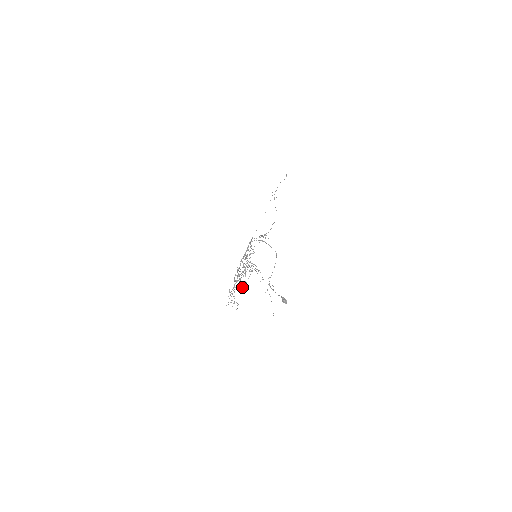
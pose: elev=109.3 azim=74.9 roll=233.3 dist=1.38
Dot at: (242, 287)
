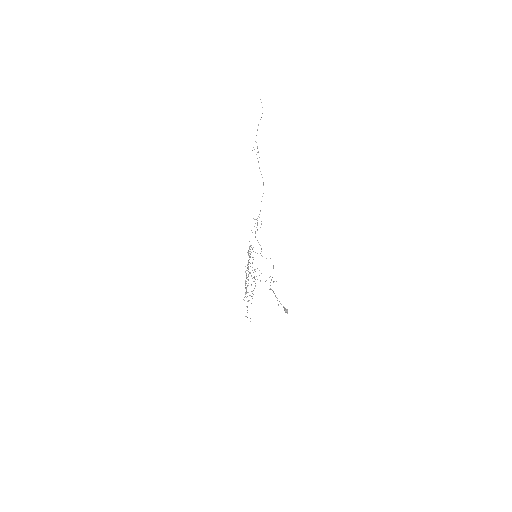
Dot at: (252, 293)
